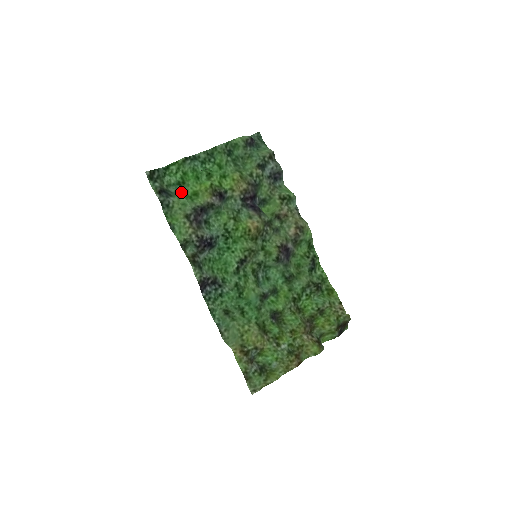
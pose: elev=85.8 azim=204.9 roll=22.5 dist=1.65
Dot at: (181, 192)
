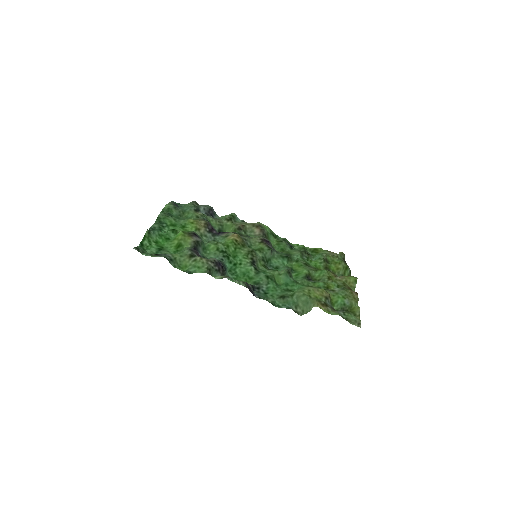
Dot at: (167, 253)
